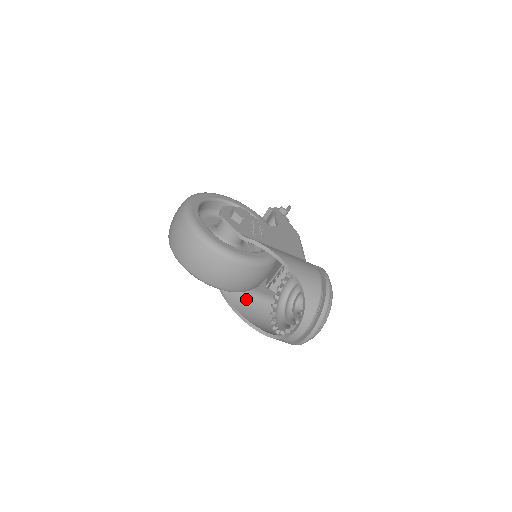
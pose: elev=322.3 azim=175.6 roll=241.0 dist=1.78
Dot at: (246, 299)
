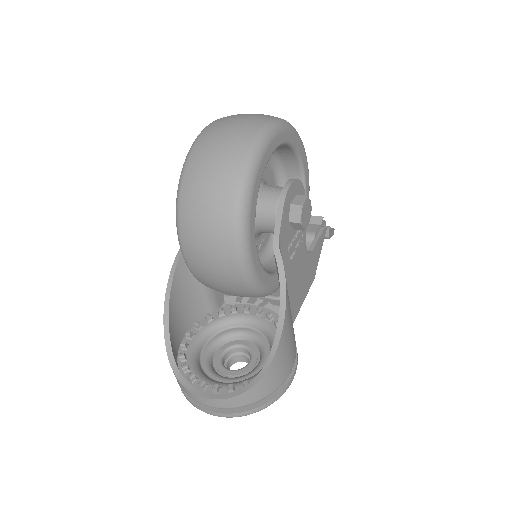
Dot at: (193, 284)
